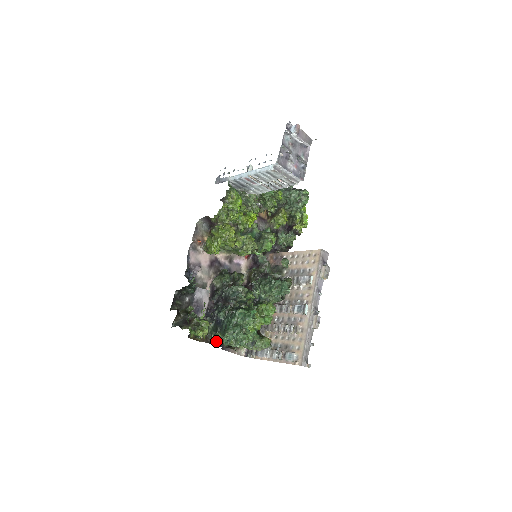
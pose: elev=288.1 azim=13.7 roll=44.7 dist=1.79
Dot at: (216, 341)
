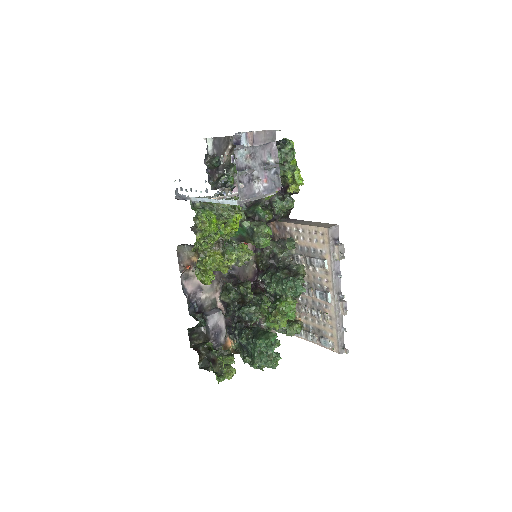
Dot at: occluded
